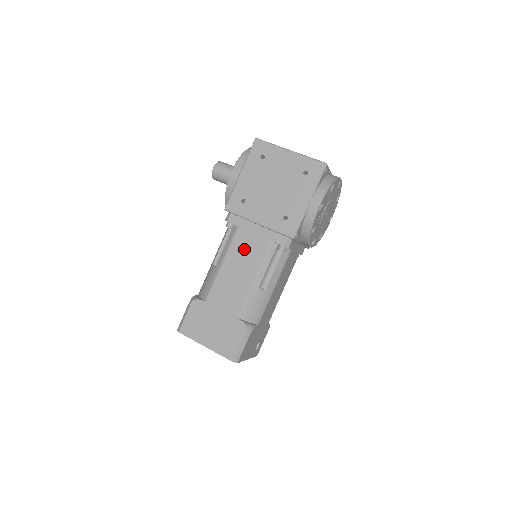
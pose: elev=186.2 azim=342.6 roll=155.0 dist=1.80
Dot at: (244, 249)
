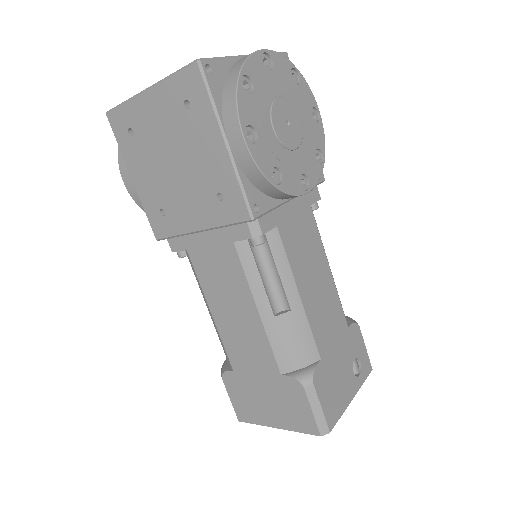
Dot at: (215, 276)
